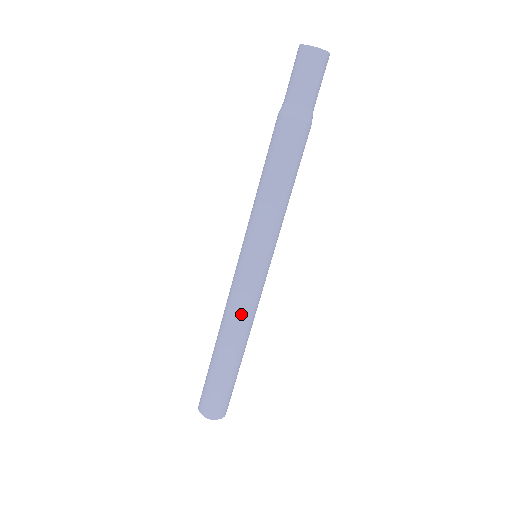
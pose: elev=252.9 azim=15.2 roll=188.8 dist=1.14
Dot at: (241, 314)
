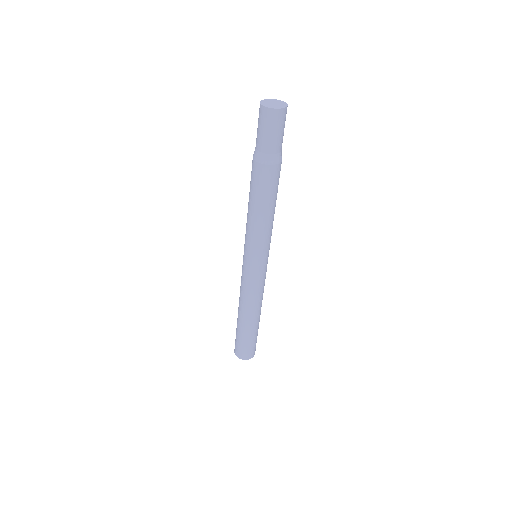
Dot at: (262, 295)
